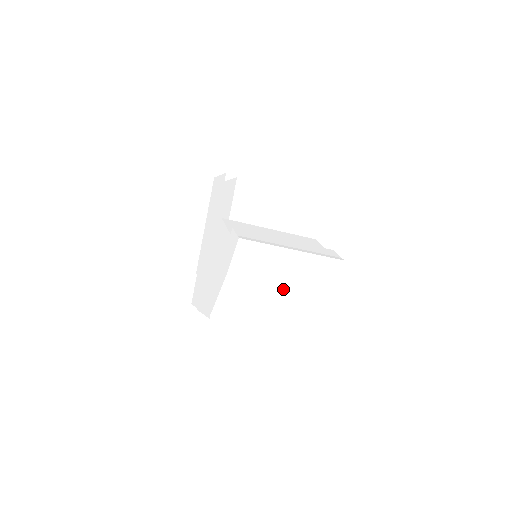
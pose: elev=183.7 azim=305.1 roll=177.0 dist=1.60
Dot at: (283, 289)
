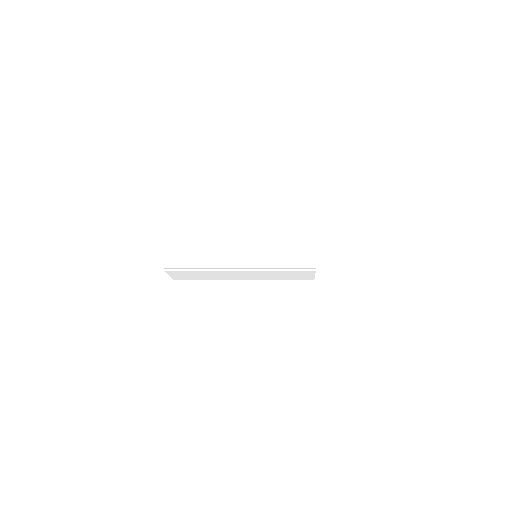
Dot at: (245, 211)
